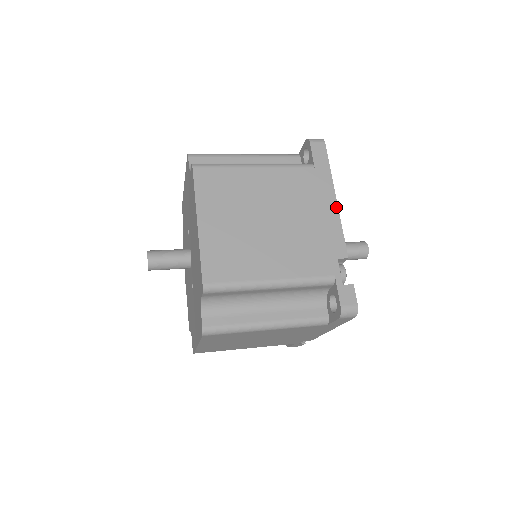
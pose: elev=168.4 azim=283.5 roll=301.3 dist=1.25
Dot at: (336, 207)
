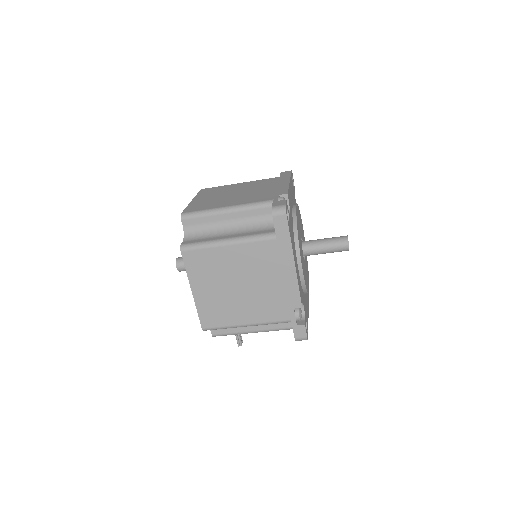
Dot at: (288, 183)
